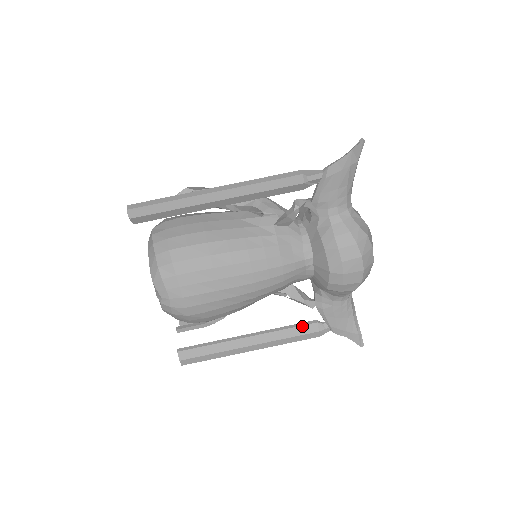
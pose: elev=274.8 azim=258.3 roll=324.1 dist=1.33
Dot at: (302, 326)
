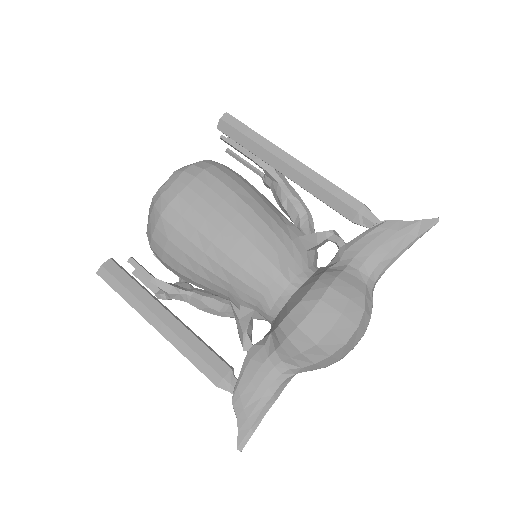
Dot at: (216, 356)
